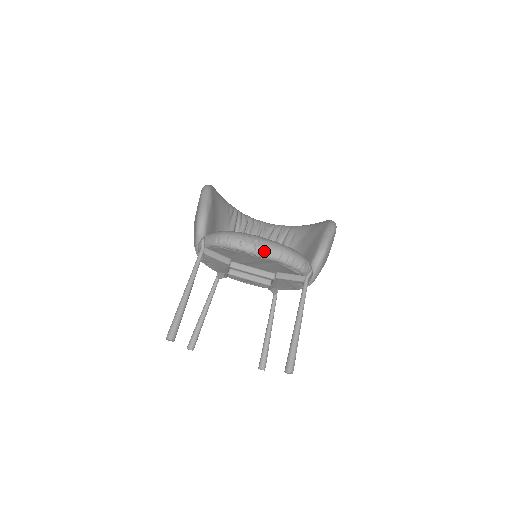
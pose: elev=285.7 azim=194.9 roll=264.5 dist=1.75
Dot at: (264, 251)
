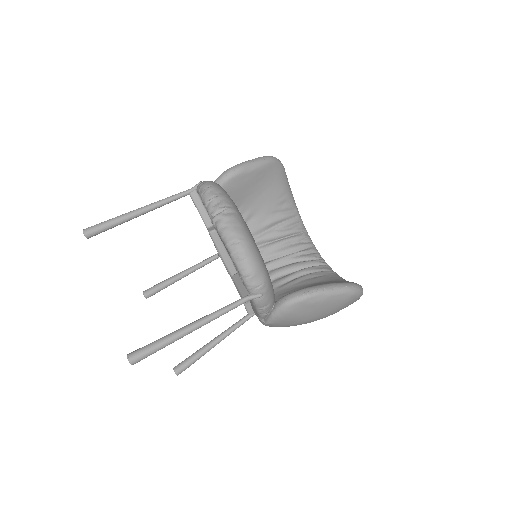
Dot at: (221, 223)
